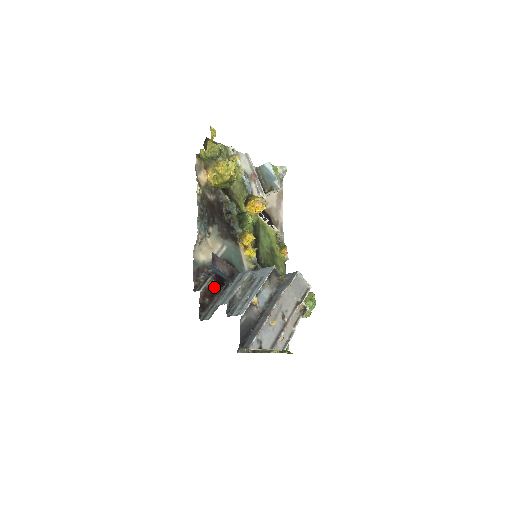
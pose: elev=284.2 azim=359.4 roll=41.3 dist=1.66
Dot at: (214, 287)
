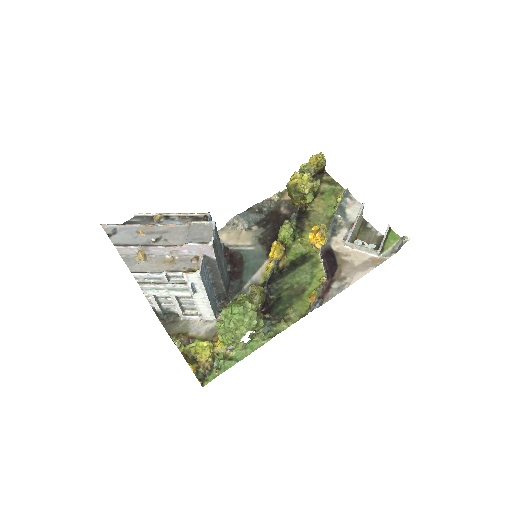
Dot at: occluded
